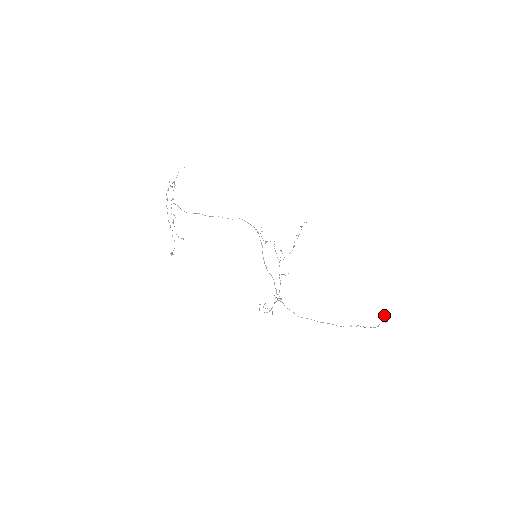
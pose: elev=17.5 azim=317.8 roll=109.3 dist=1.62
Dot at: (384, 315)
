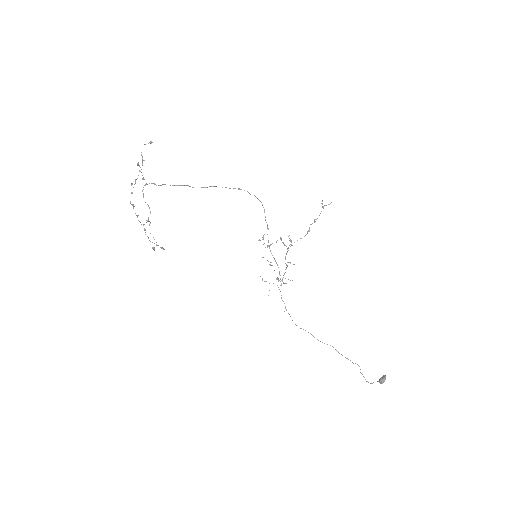
Dot at: (381, 379)
